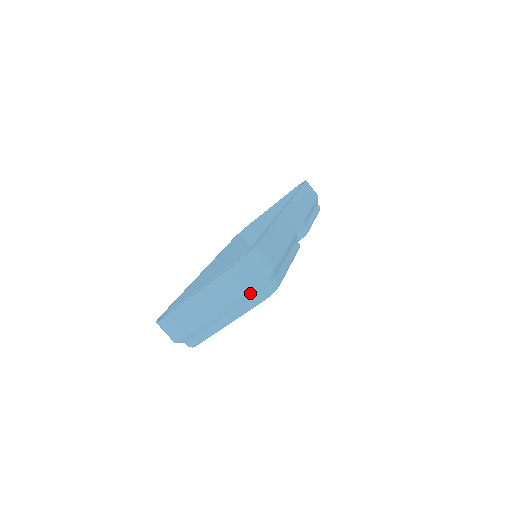
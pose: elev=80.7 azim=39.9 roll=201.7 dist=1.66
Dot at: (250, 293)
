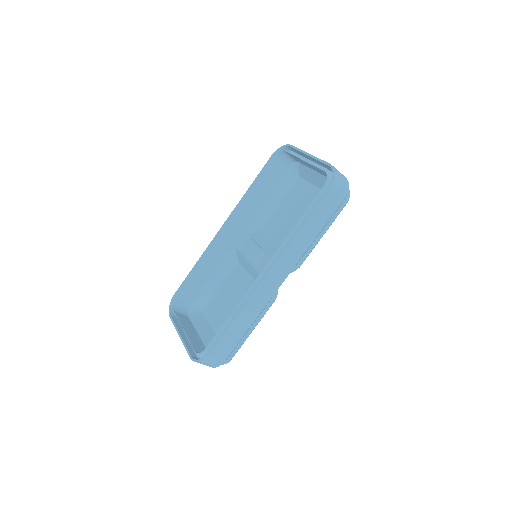
Dot at: occluded
